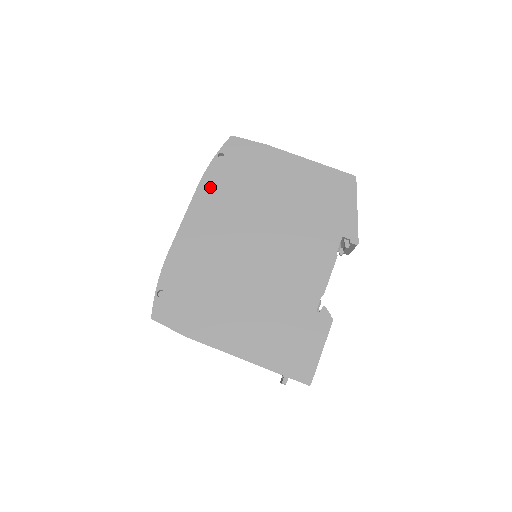
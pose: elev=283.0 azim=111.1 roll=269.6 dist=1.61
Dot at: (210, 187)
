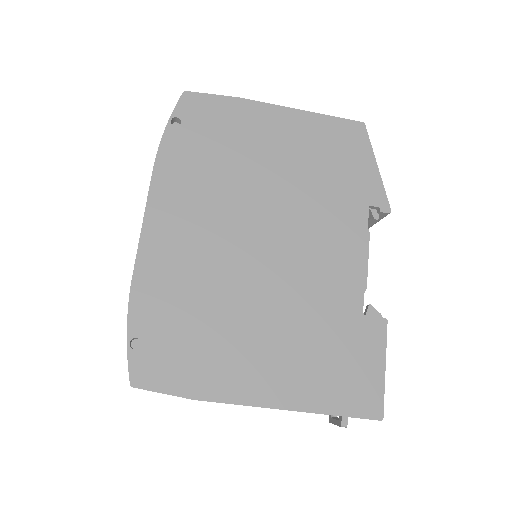
Dot at: (171, 169)
